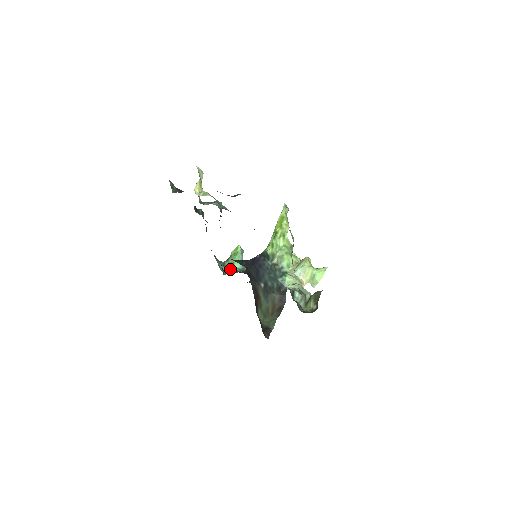
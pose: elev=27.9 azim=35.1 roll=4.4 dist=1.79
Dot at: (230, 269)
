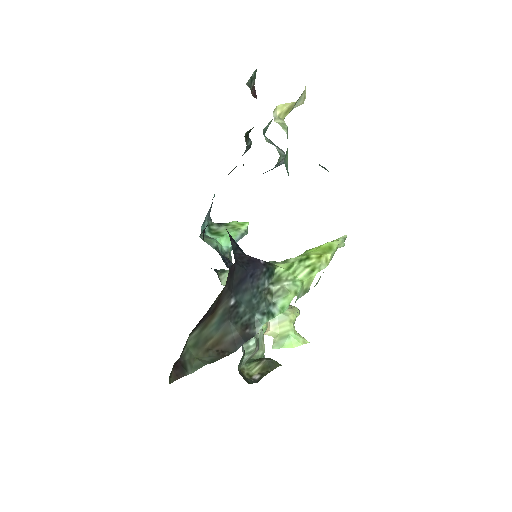
Dot at: (212, 238)
